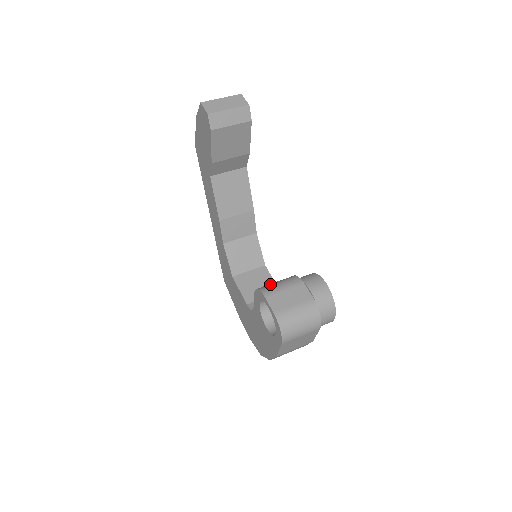
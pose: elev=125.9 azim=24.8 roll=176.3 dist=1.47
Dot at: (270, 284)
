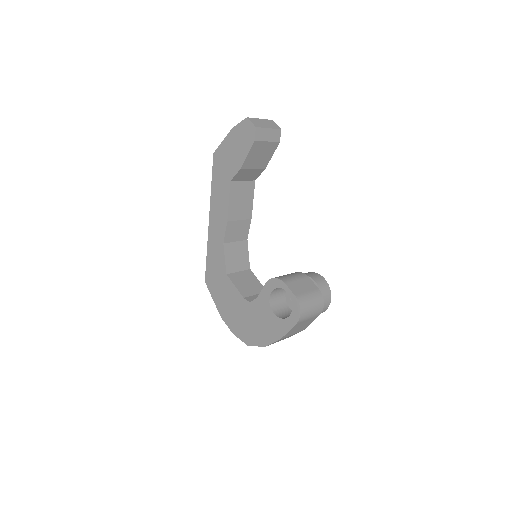
Dot at: occluded
